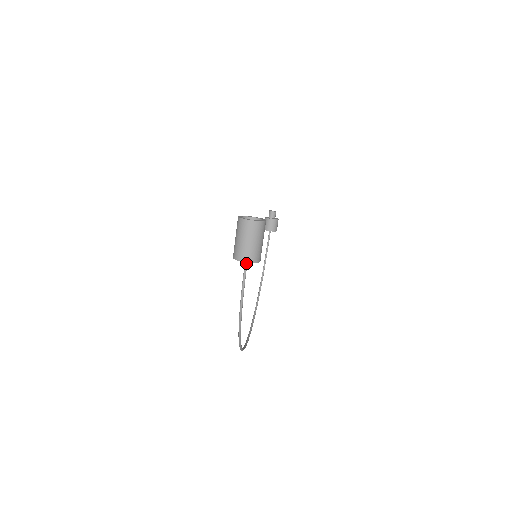
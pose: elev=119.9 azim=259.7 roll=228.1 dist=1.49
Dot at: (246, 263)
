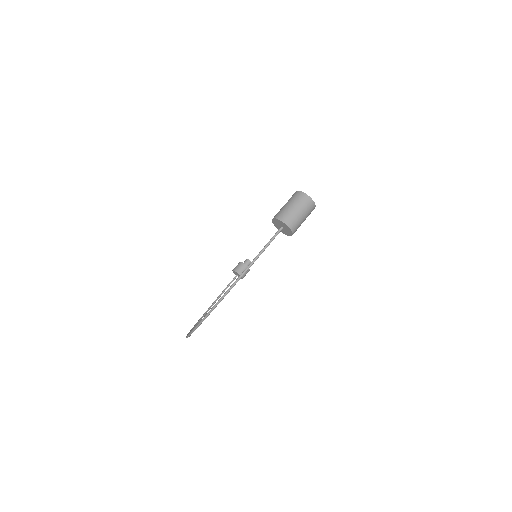
Dot at: (280, 229)
